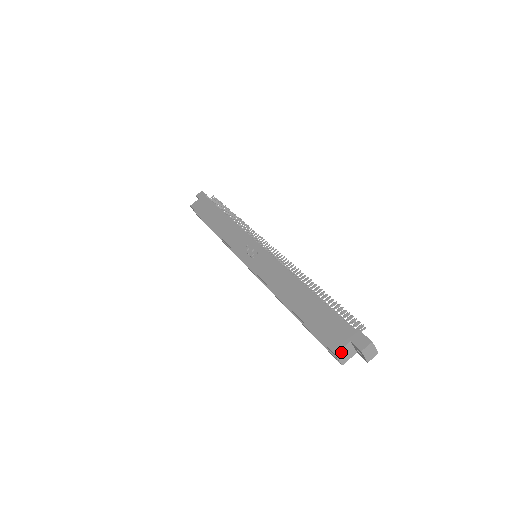
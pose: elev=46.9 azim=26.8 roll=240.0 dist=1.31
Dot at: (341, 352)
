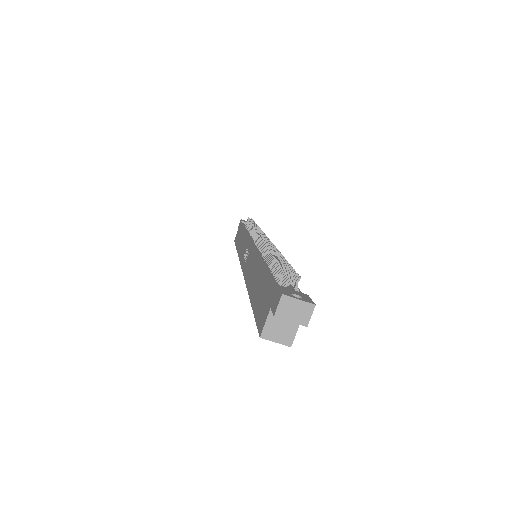
Dot at: (269, 330)
